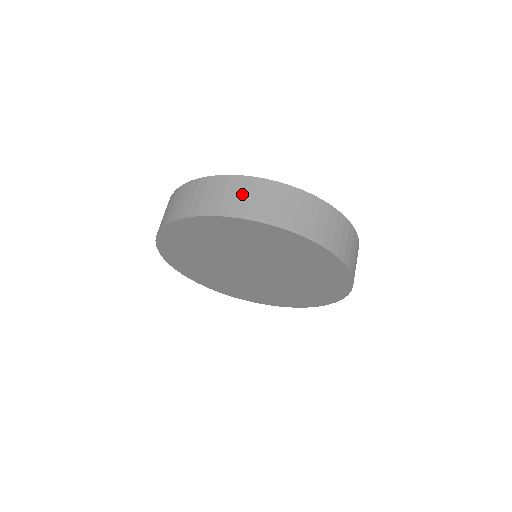
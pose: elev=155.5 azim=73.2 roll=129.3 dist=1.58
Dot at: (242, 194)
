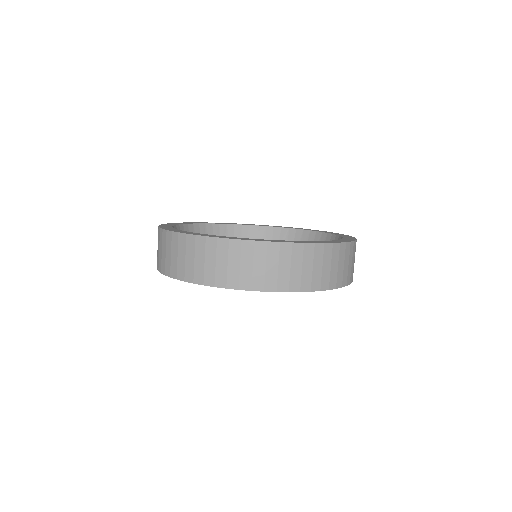
Dot at: (222, 261)
